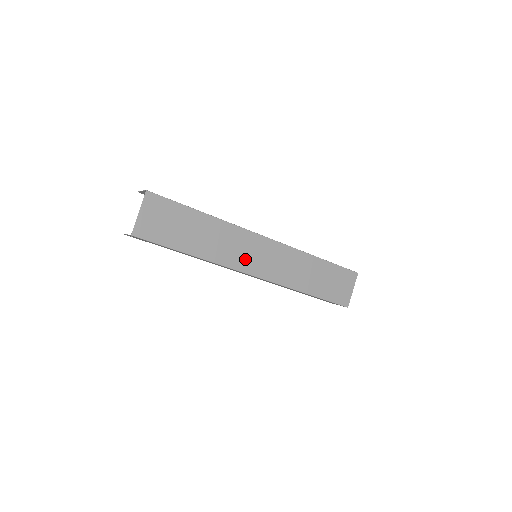
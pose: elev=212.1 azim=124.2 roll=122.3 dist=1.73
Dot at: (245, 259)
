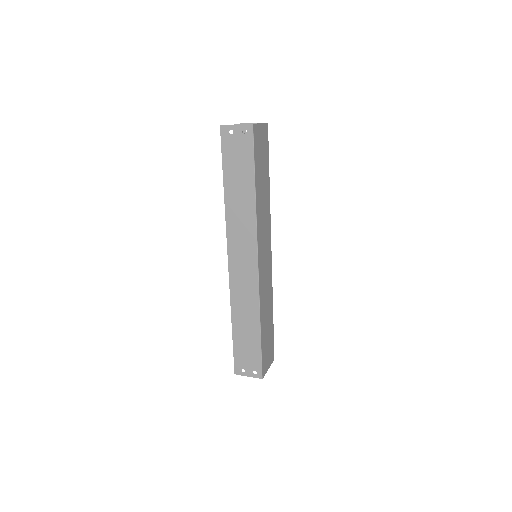
Dot at: (262, 243)
